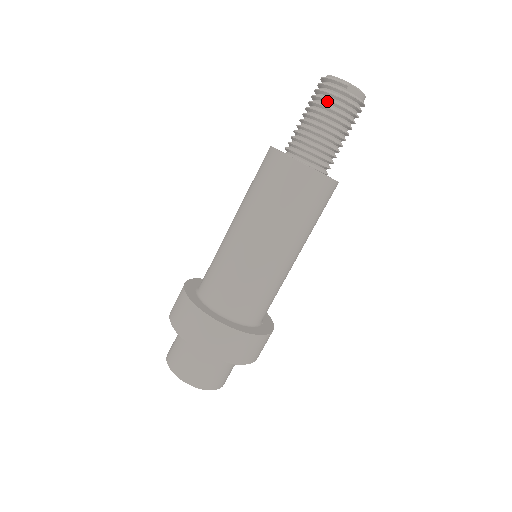
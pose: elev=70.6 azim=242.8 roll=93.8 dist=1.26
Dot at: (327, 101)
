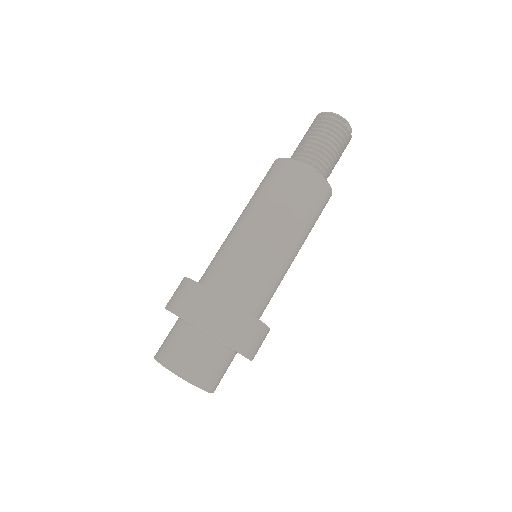
Dot at: (331, 129)
